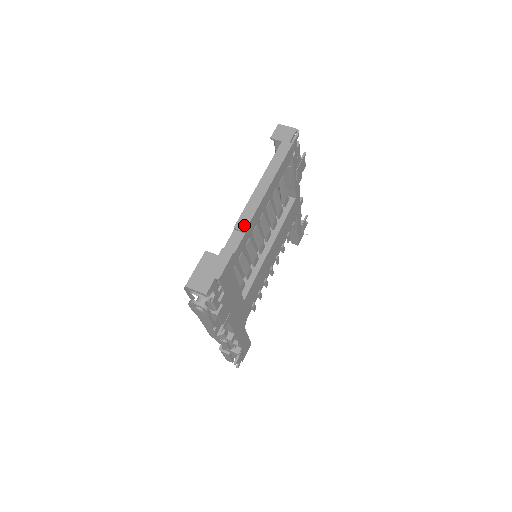
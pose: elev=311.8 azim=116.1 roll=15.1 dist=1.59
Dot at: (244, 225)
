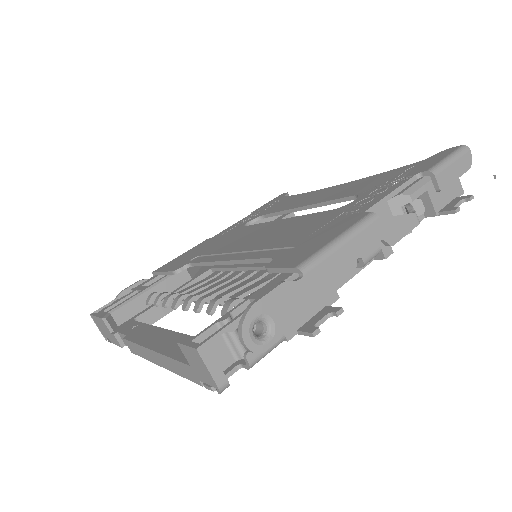
Dot at: (131, 349)
